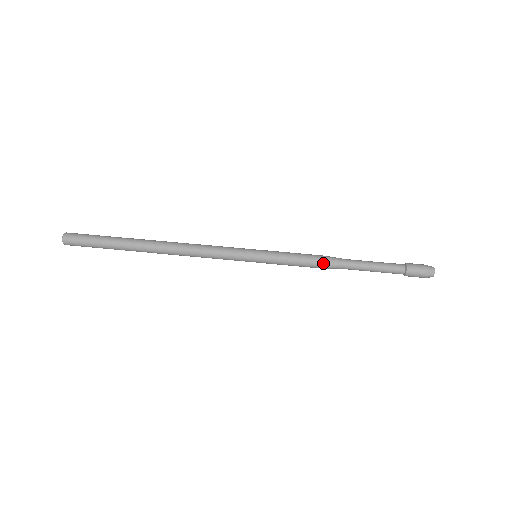
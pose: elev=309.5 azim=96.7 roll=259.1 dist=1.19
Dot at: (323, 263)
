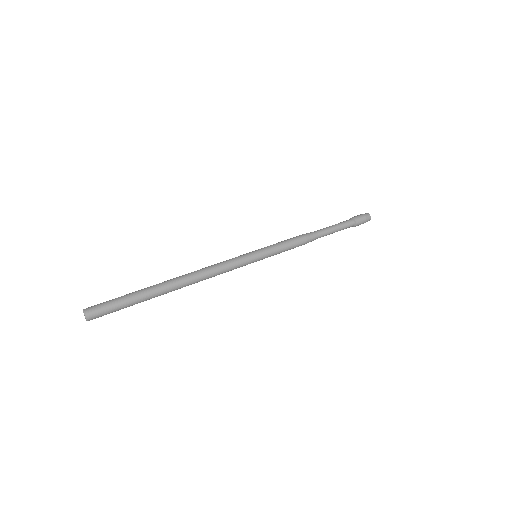
Dot at: (305, 242)
